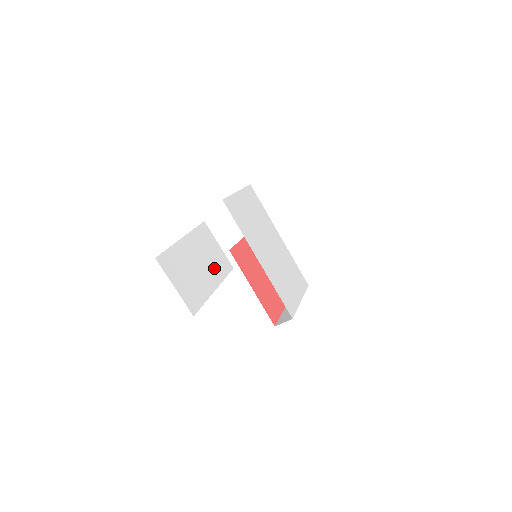
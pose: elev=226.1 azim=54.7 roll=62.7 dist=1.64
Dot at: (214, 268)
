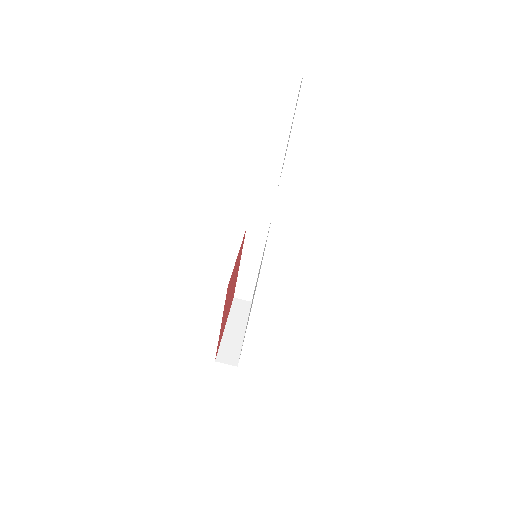
Dot at: occluded
